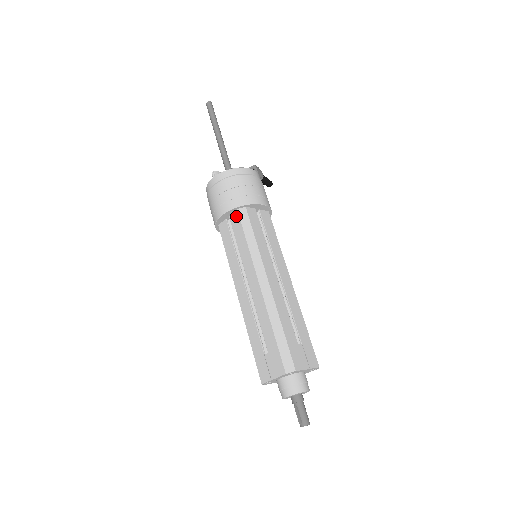
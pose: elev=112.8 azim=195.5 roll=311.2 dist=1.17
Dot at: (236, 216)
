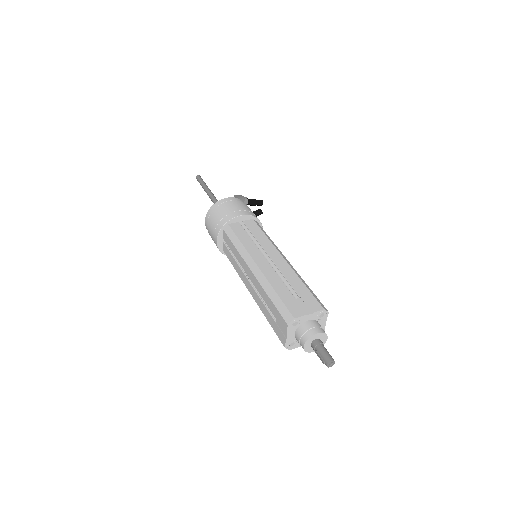
Dot at: (225, 235)
